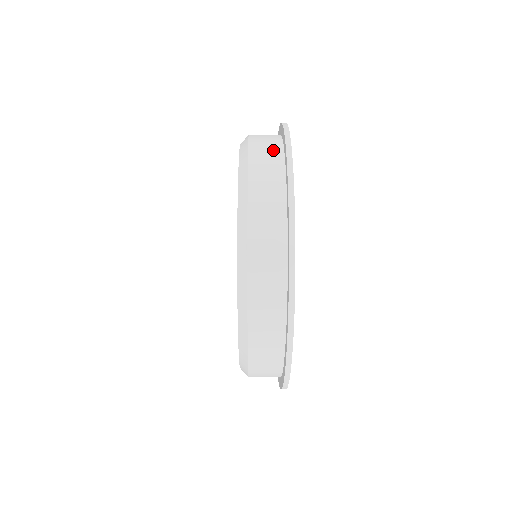
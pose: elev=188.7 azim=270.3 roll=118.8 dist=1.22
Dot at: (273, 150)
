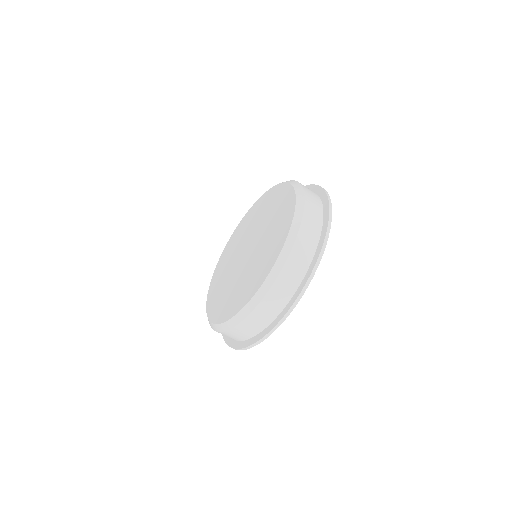
Dot at: occluded
